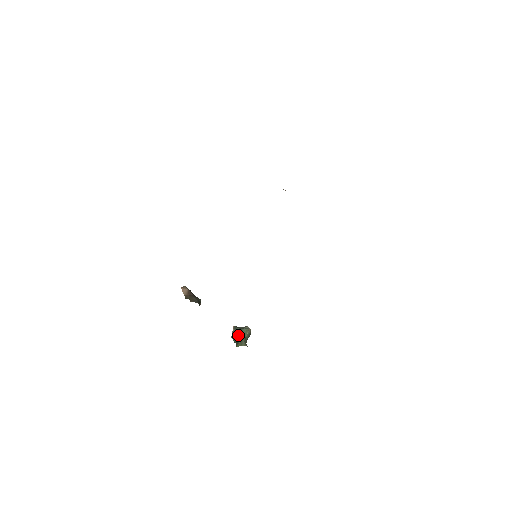
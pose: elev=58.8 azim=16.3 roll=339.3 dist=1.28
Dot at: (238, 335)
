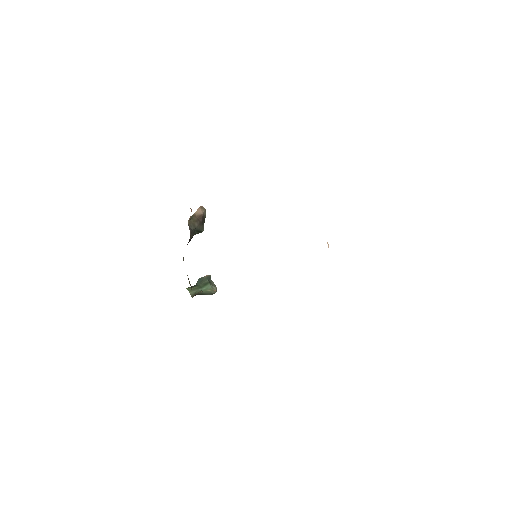
Dot at: (201, 283)
